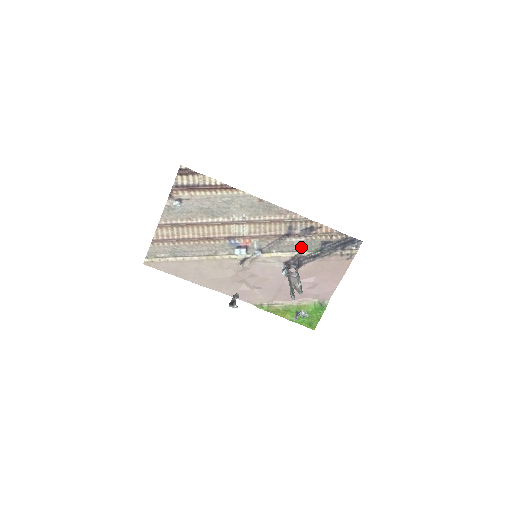
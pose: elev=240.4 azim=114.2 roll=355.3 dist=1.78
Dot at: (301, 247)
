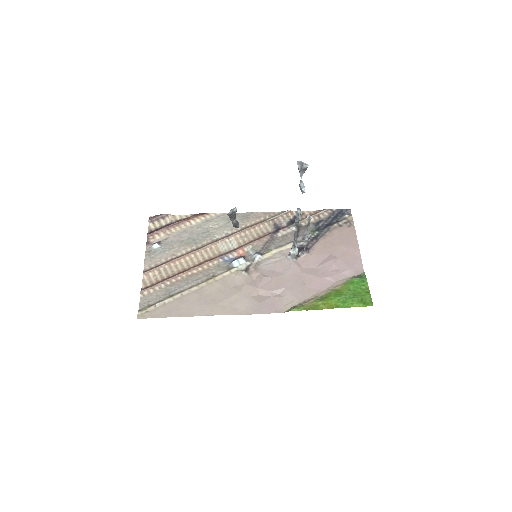
Dot at: occluded
